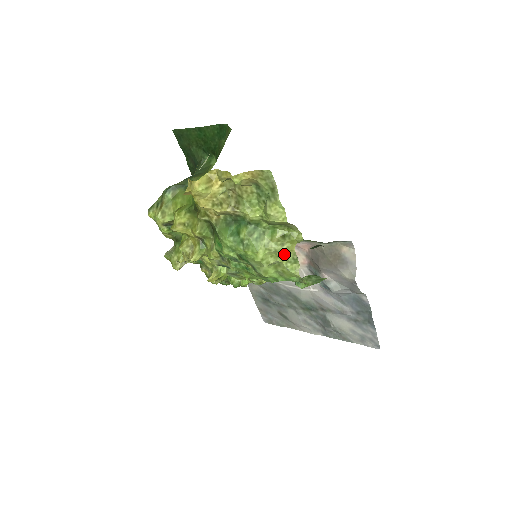
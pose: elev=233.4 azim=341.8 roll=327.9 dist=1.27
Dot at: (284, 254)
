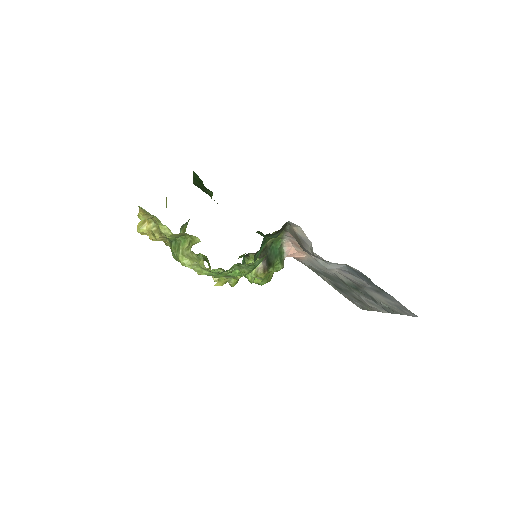
Dot at: (192, 256)
